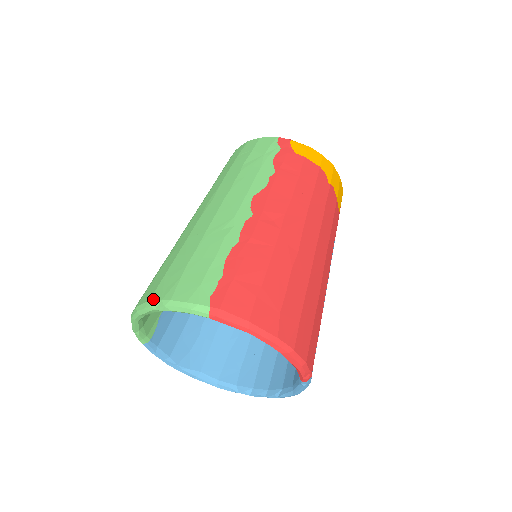
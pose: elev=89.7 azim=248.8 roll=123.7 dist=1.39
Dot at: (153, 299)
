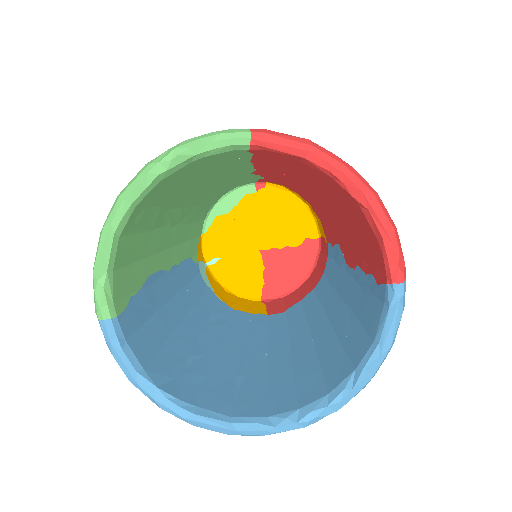
Dot at: (153, 159)
